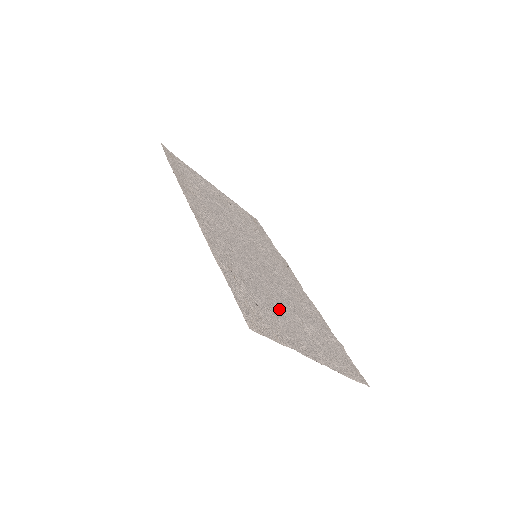
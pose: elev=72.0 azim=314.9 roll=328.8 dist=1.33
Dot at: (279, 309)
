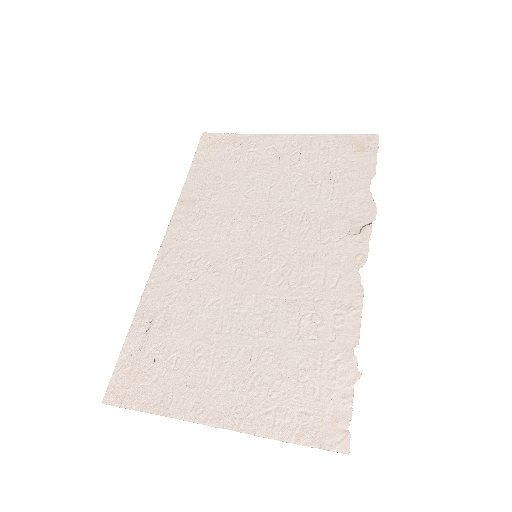
Dot at: (207, 351)
